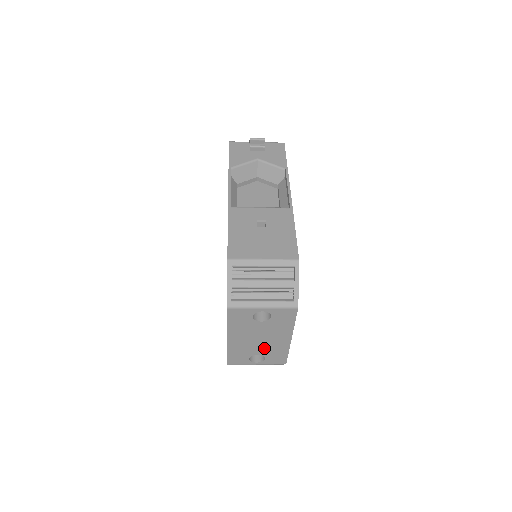
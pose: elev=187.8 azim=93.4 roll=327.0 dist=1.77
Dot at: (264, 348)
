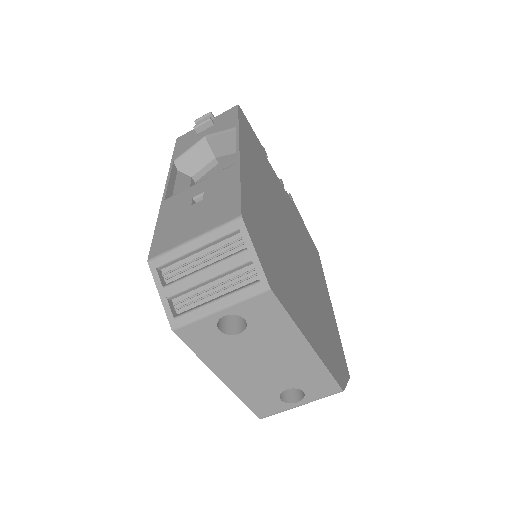
Dot at: (285, 375)
